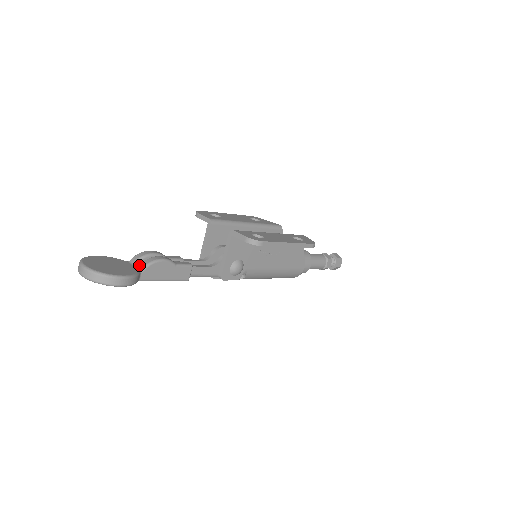
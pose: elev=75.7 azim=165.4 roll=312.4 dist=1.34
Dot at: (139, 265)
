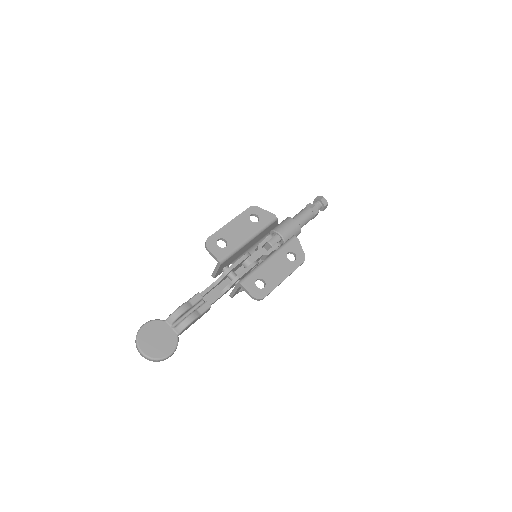
Dot at: (176, 329)
